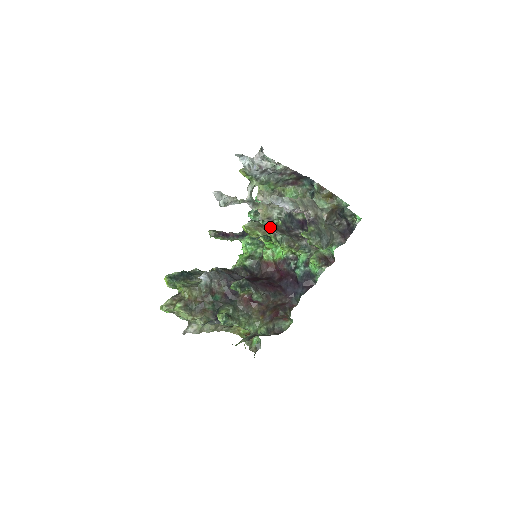
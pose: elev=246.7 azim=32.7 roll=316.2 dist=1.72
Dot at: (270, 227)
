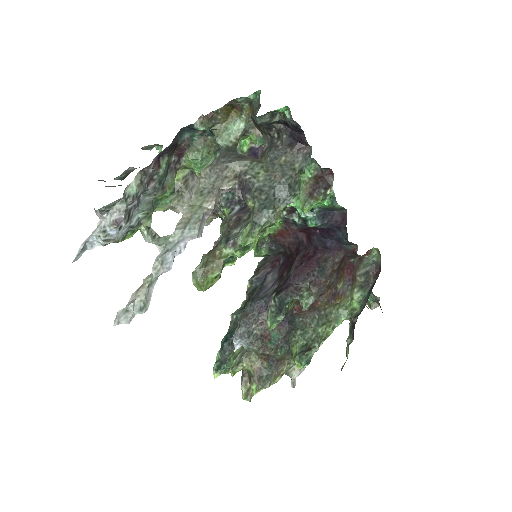
Dot at: (221, 236)
